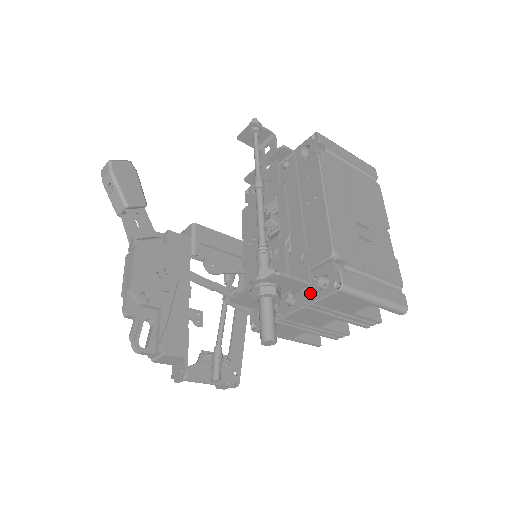
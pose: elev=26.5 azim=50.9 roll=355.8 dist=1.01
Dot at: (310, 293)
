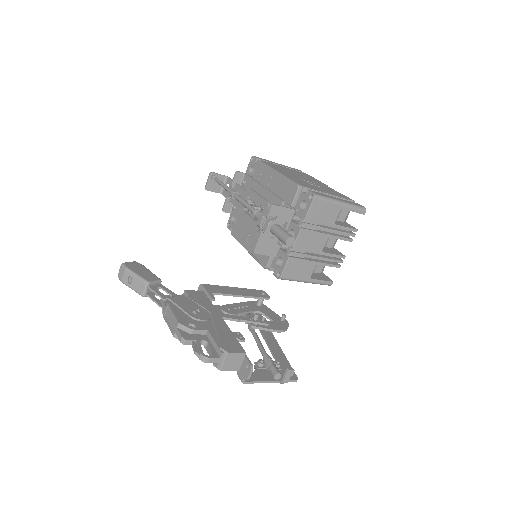
Dot at: (300, 218)
